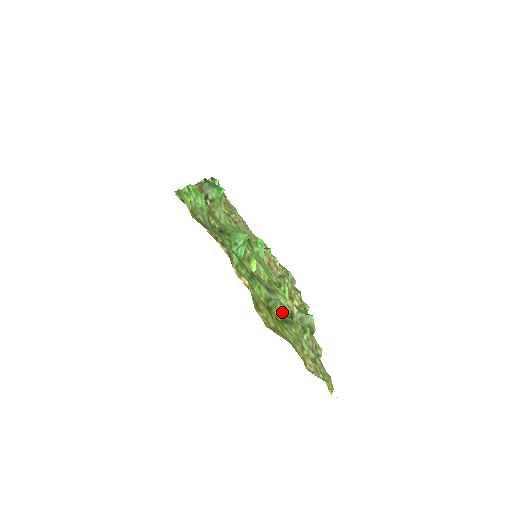
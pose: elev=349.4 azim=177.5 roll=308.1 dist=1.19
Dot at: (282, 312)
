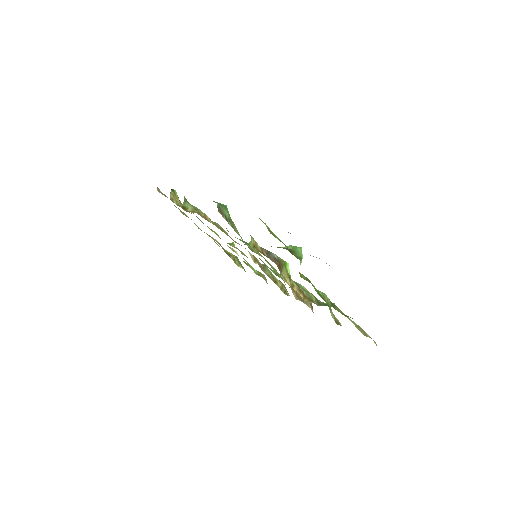
Dot at: (328, 299)
